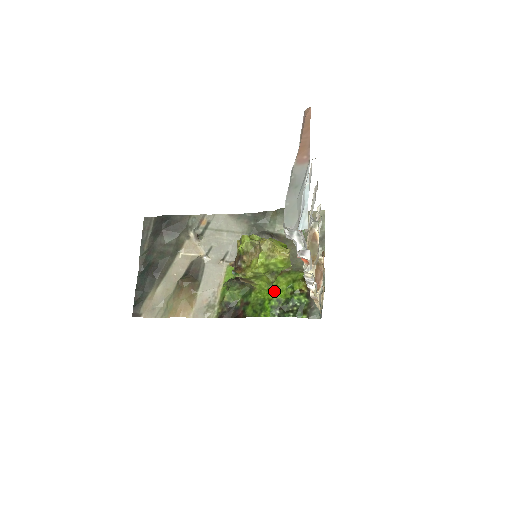
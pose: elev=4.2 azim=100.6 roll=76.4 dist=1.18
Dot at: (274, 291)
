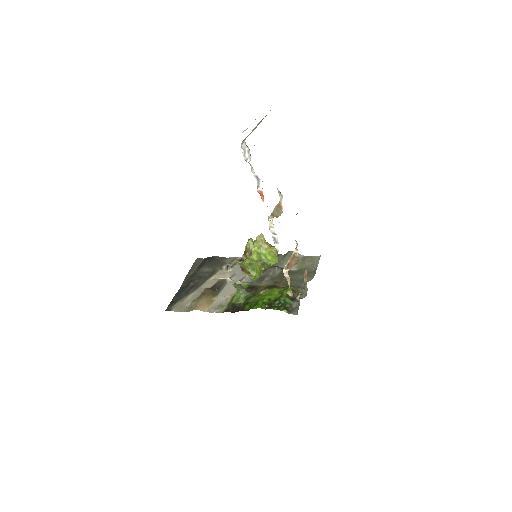
Dot at: (268, 294)
